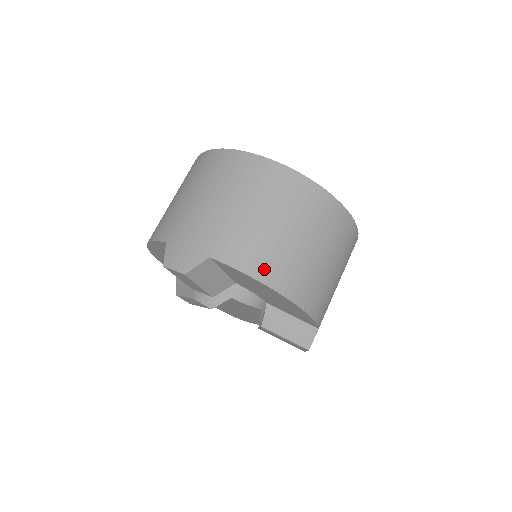
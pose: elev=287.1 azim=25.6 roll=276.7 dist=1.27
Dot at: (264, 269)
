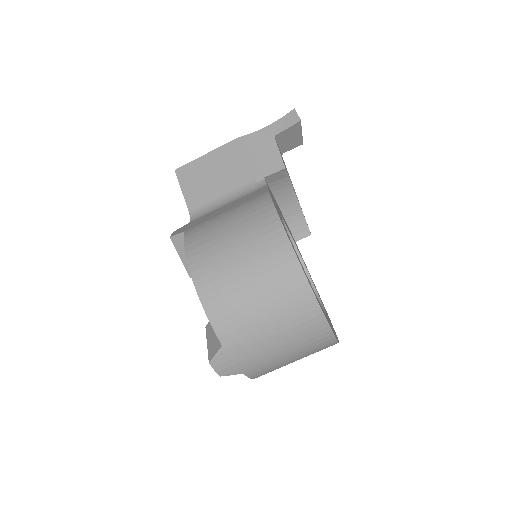
Dot at: occluded
